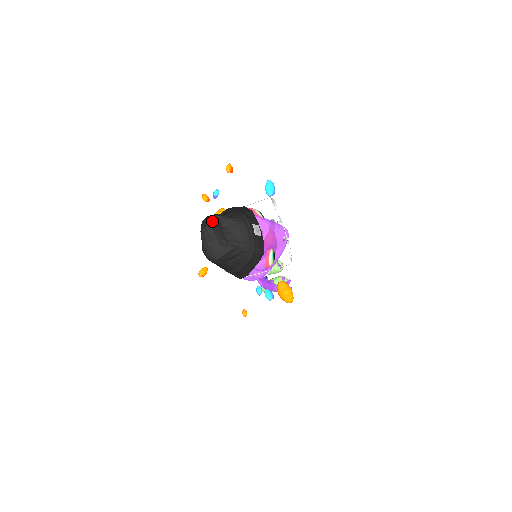
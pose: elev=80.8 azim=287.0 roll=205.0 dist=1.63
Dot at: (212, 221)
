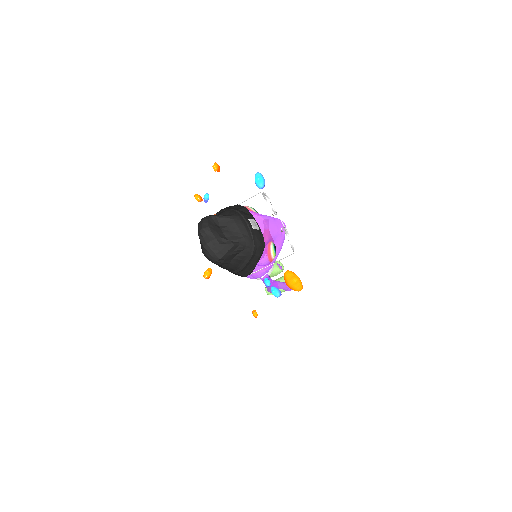
Dot at: (208, 222)
